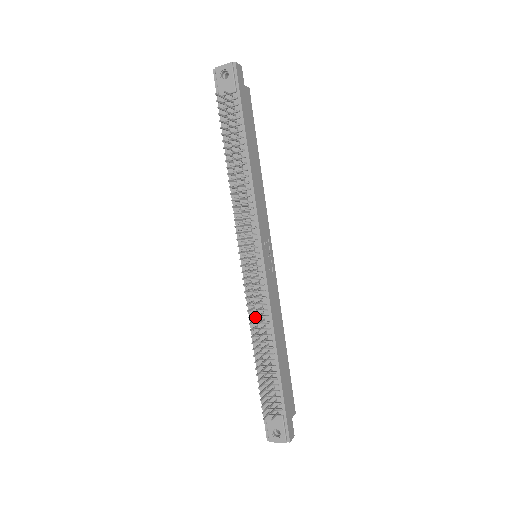
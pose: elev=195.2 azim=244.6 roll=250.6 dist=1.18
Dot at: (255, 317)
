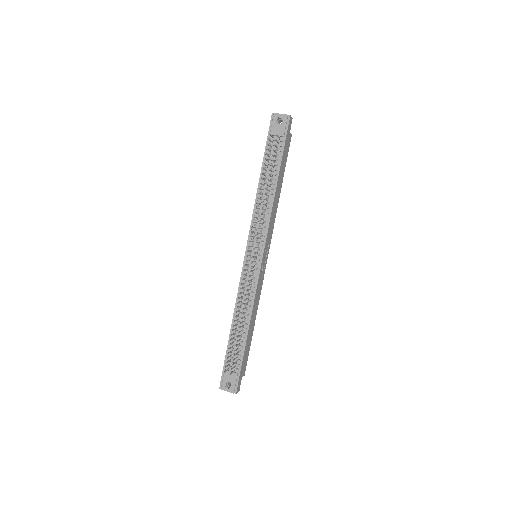
Dot at: (241, 299)
